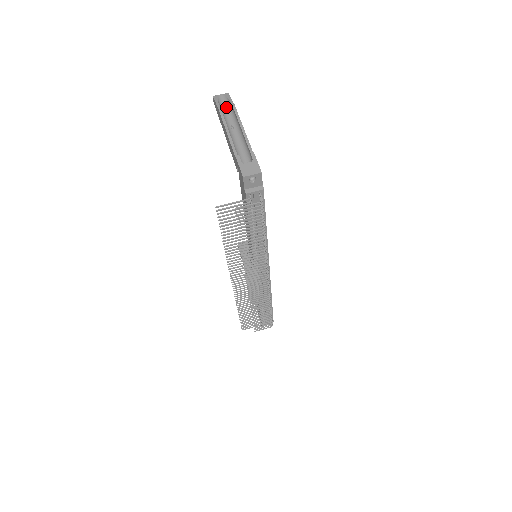
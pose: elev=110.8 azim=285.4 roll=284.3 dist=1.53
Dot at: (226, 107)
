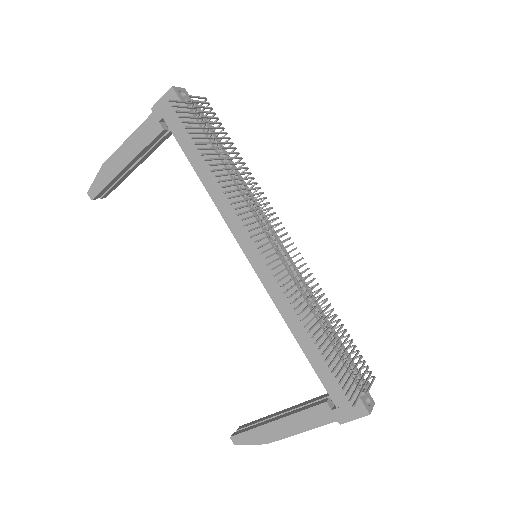
Dot at: occluded
